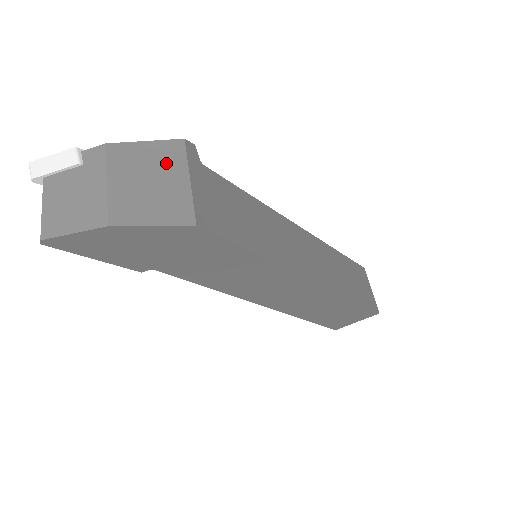
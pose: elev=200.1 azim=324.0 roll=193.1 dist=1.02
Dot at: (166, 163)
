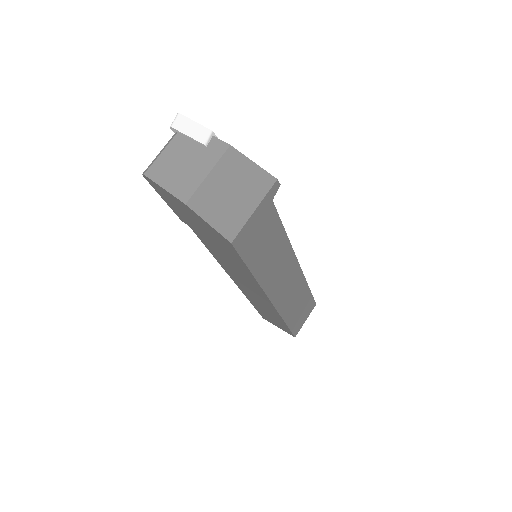
Dot at: (252, 188)
